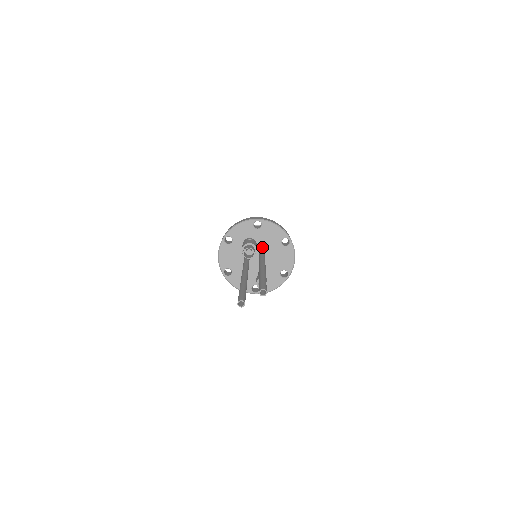
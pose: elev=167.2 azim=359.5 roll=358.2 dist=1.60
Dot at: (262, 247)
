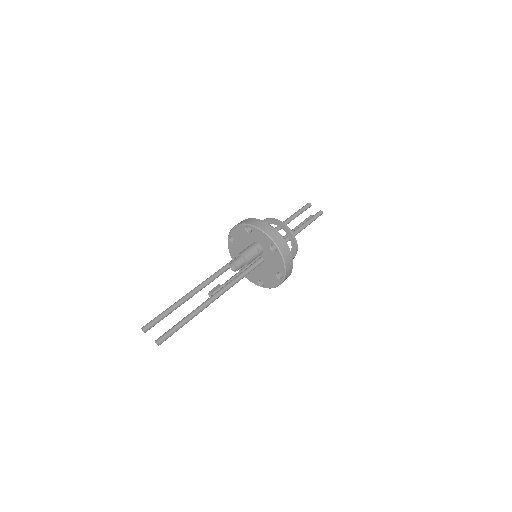
Dot at: (263, 259)
